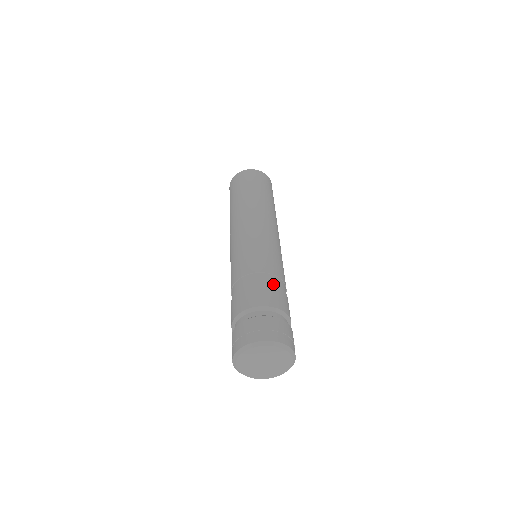
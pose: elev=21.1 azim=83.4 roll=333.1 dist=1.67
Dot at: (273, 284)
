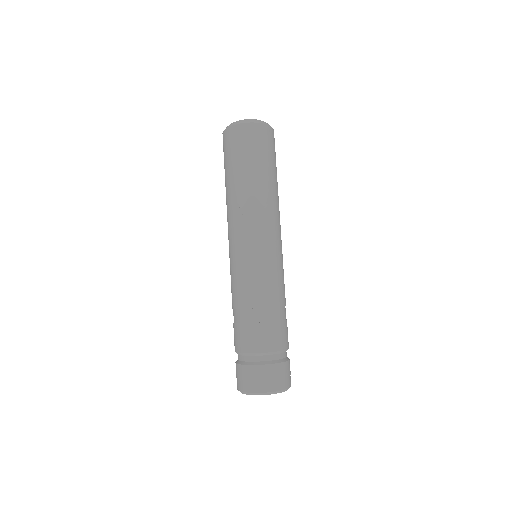
Dot at: occluded
